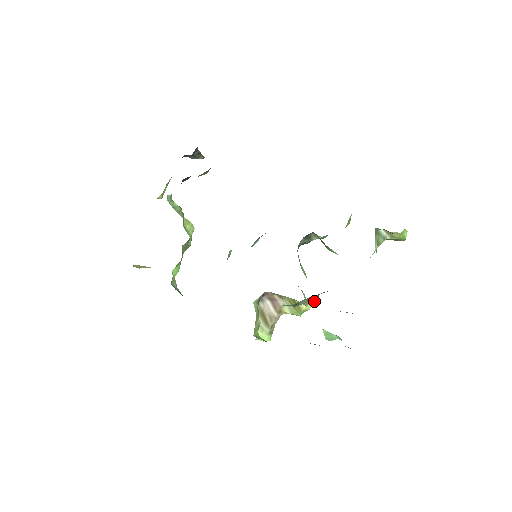
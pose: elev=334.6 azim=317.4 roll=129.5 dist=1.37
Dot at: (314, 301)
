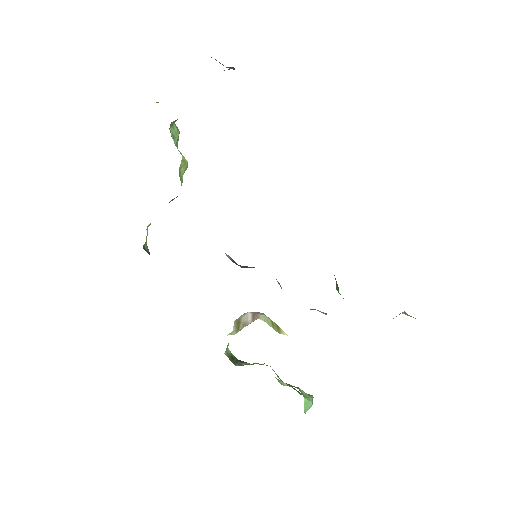
Dot at: occluded
